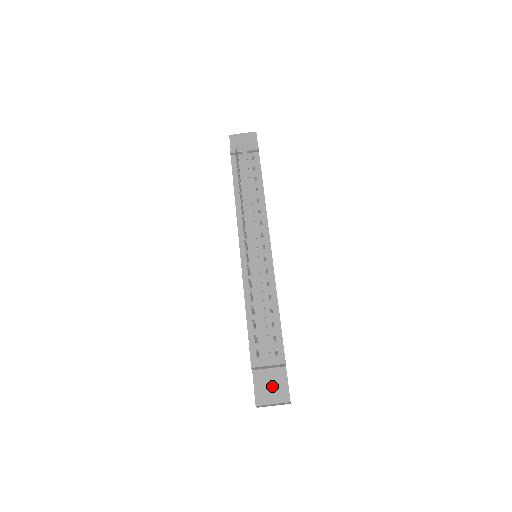
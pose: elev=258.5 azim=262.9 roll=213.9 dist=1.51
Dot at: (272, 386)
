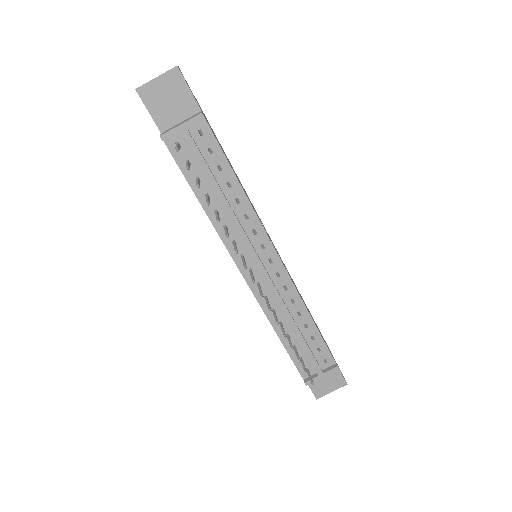
Dot at: (326, 380)
